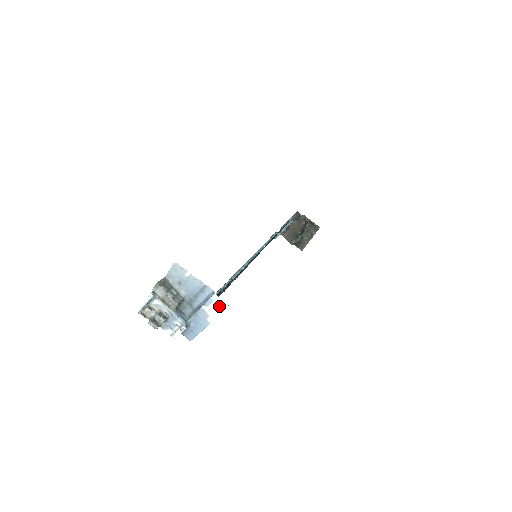
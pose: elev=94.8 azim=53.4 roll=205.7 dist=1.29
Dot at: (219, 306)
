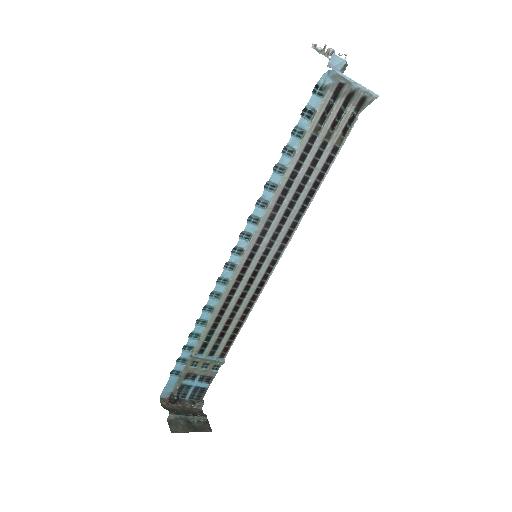
Dot at: (370, 91)
